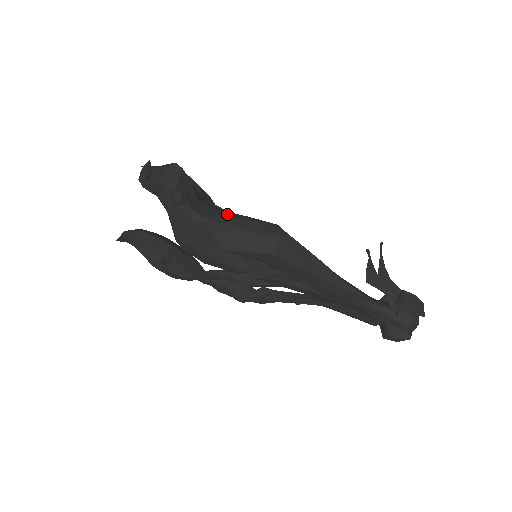
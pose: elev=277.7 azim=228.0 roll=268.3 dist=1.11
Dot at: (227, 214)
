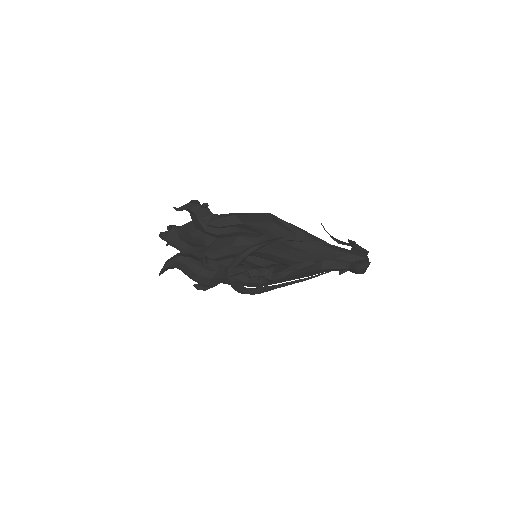
Dot at: occluded
